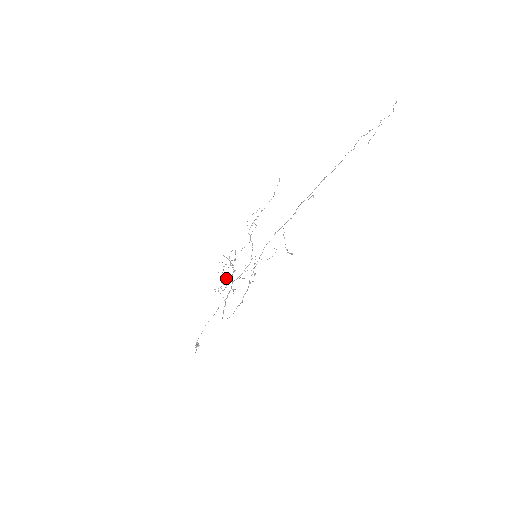
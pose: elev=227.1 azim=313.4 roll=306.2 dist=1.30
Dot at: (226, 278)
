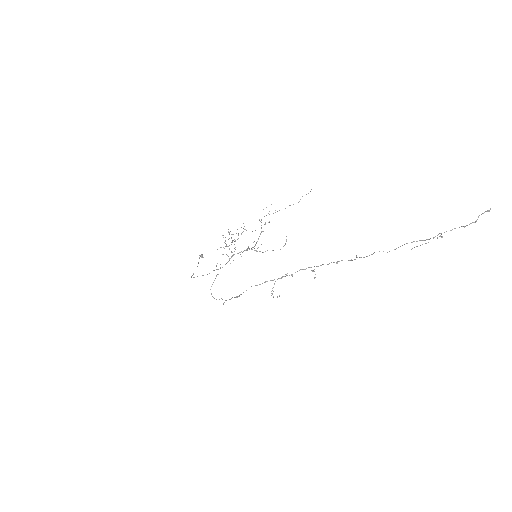
Dot at: (228, 246)
